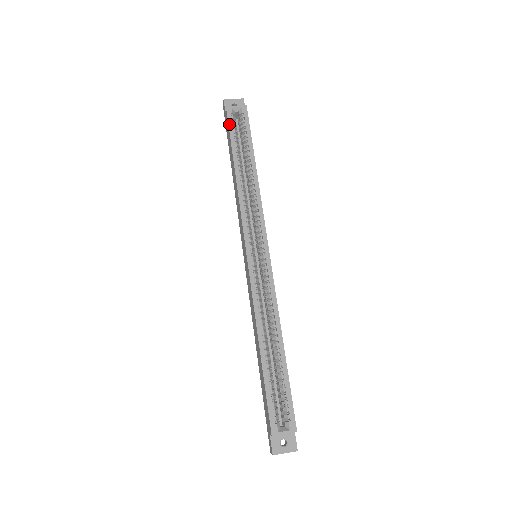
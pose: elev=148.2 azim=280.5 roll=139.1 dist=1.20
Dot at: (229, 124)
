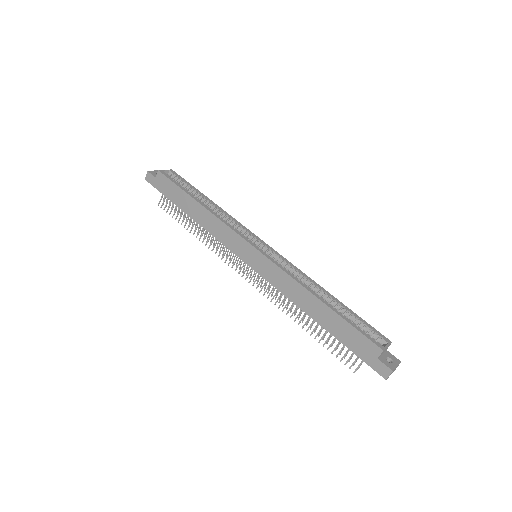
Dot at: (170, 179)
